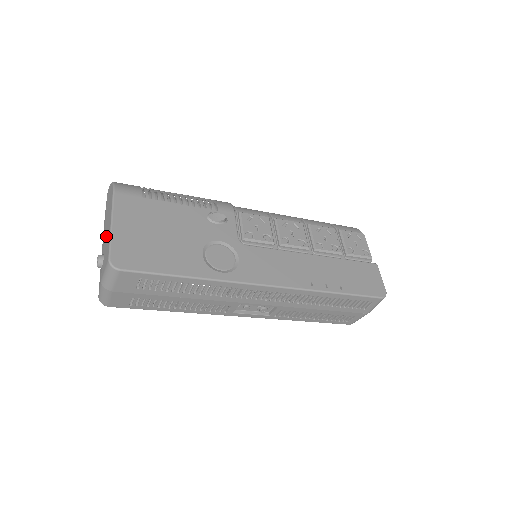
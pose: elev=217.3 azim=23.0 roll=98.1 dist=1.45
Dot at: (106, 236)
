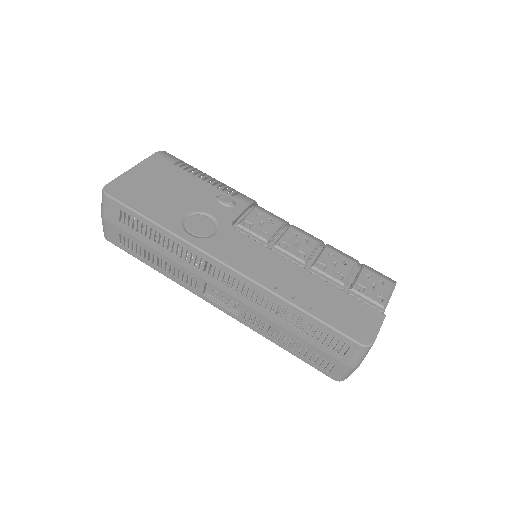
Dot at: occluded
